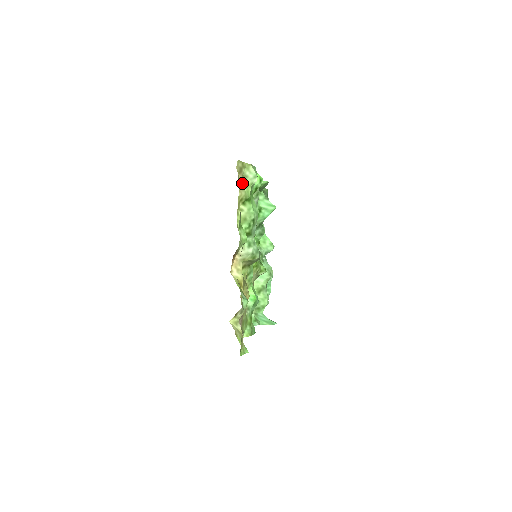
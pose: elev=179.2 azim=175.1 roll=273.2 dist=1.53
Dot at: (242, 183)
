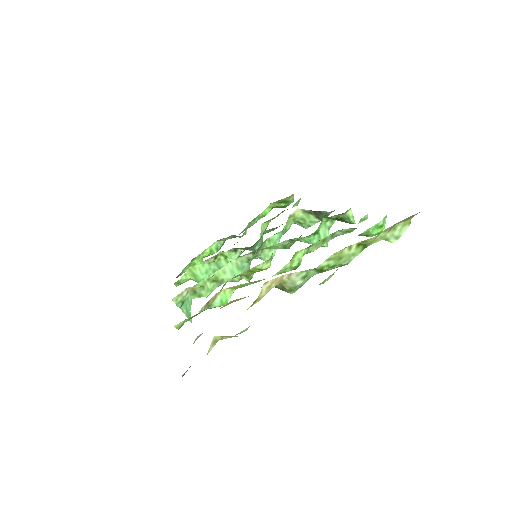
Dot at: (386, 230)
